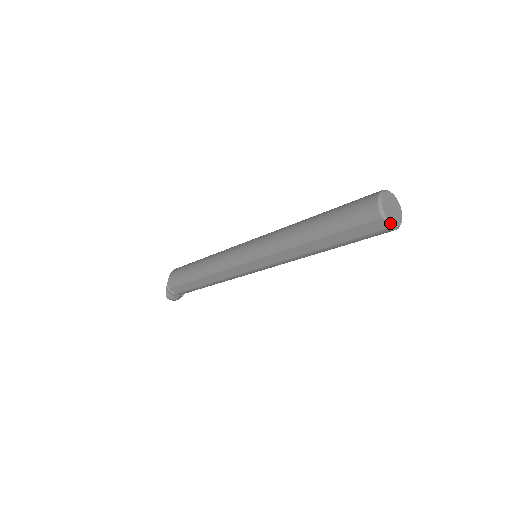
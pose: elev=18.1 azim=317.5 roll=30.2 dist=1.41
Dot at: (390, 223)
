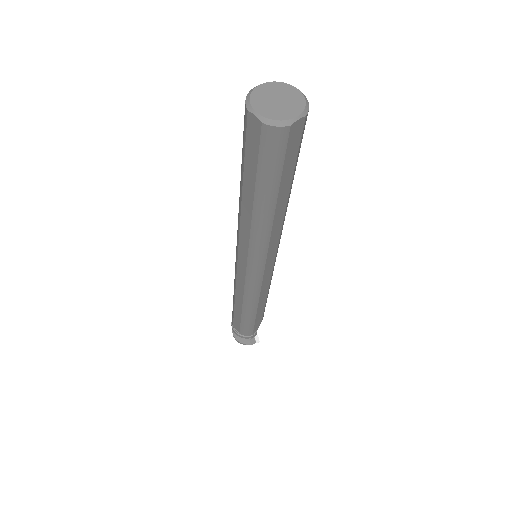
Dot at: (260, 115)
